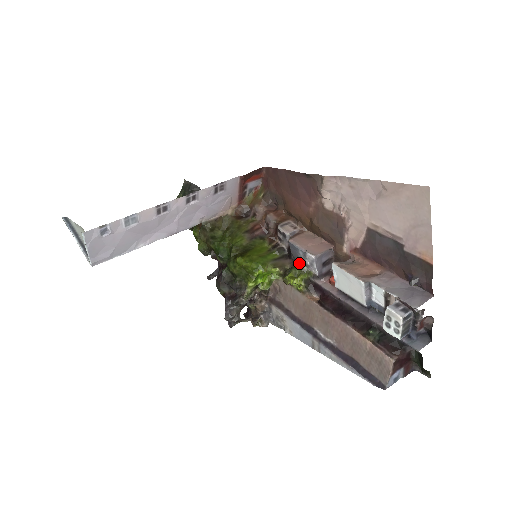
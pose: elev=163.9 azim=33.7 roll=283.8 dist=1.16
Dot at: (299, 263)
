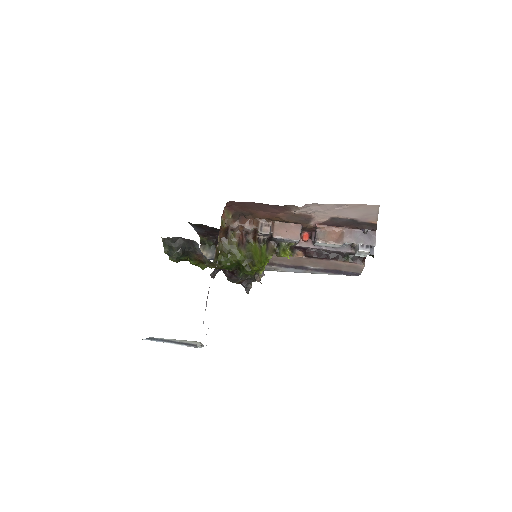
Dot at: (281, 242)
